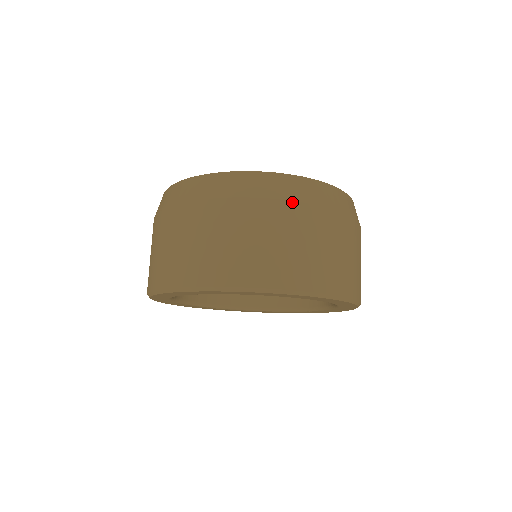
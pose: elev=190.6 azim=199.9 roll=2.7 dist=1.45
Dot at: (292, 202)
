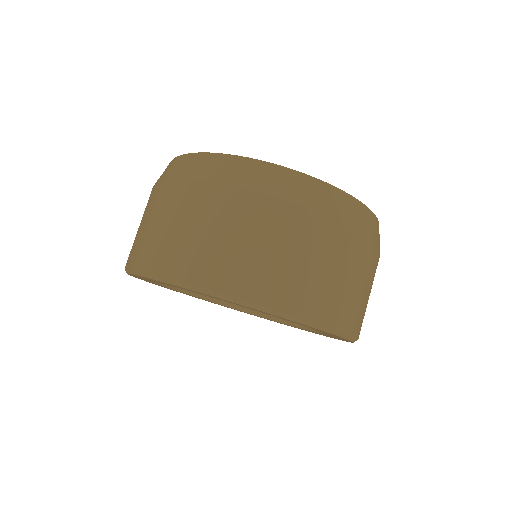
Dot at: (269, 197)
